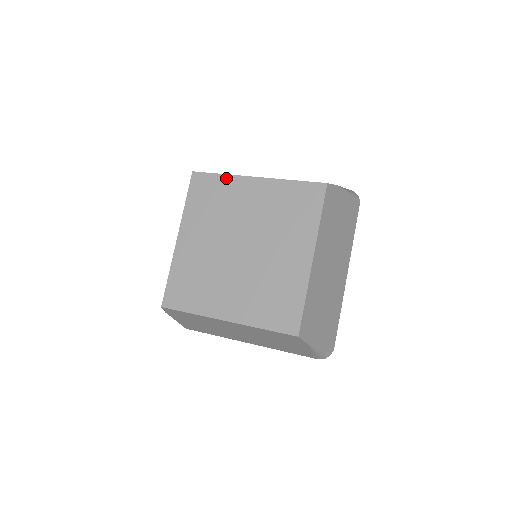
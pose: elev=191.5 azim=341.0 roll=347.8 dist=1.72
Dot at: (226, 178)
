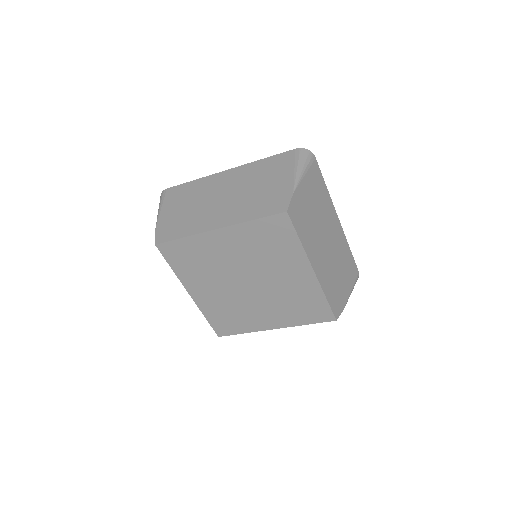
Dot at: (190, 240)
